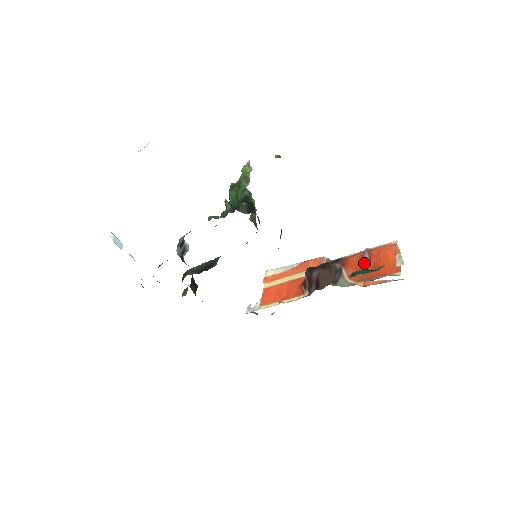
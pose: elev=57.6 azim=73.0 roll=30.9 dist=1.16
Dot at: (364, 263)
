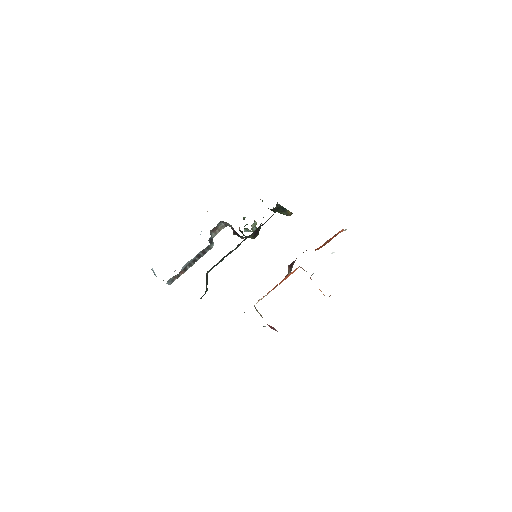
Dot at: occluded
